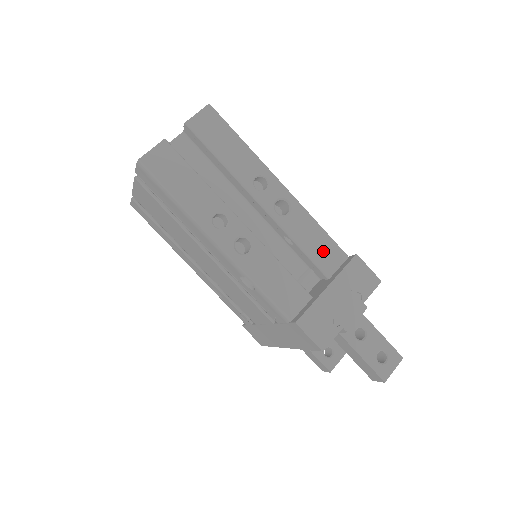
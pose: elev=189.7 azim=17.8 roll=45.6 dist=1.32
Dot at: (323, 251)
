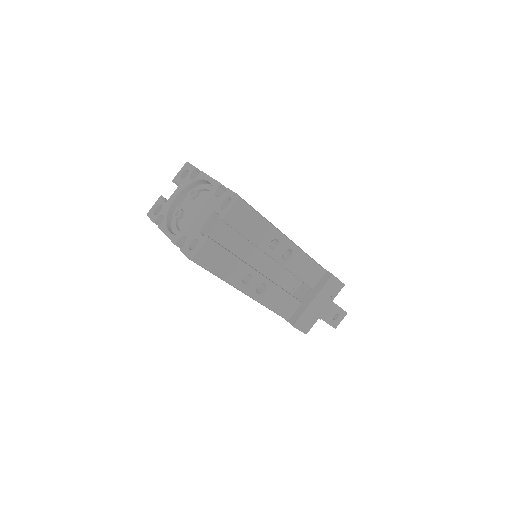
Dot at: (311, 274)
